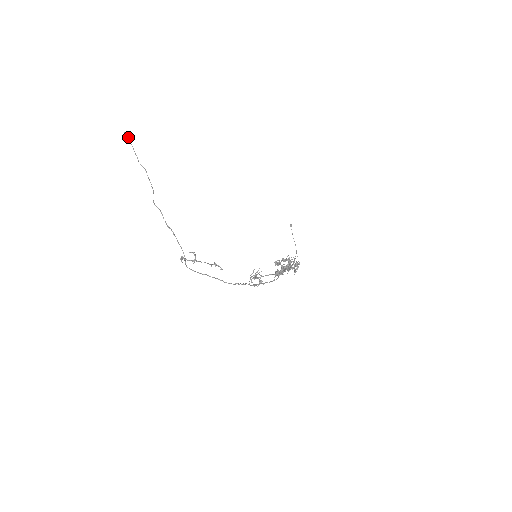
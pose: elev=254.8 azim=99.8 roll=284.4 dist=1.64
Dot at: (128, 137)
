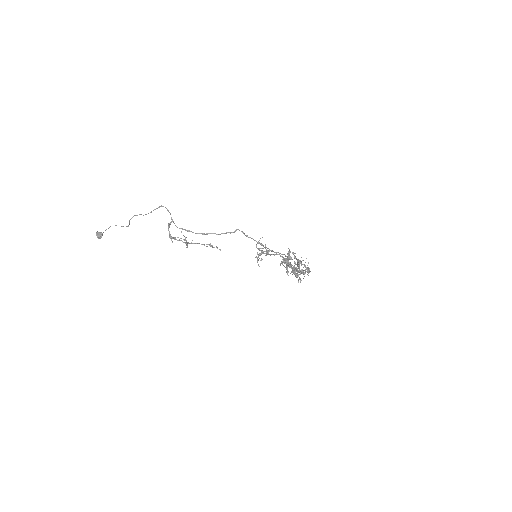
Dot at: (100, 232)
